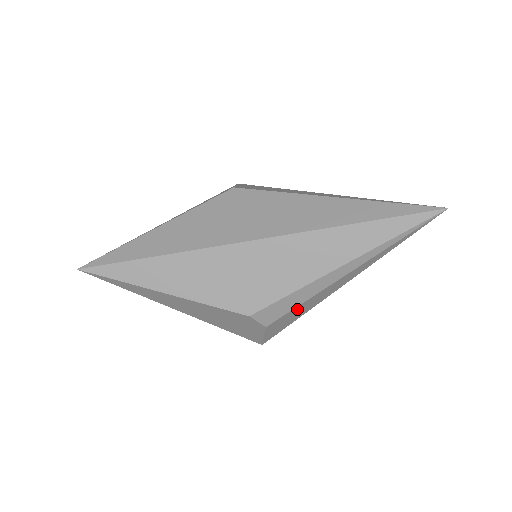
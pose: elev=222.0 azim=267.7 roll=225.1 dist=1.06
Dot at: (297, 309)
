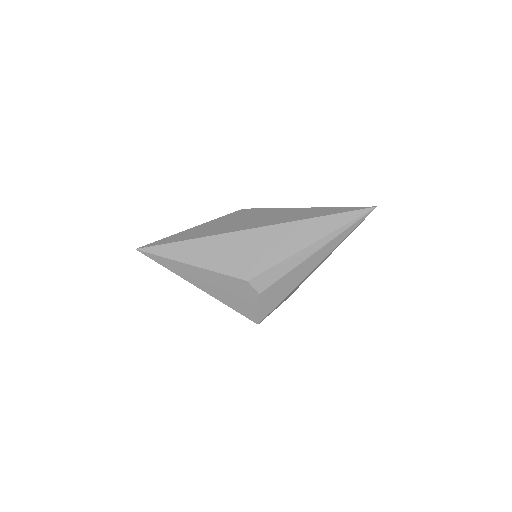
Dot at: (282, 282)
